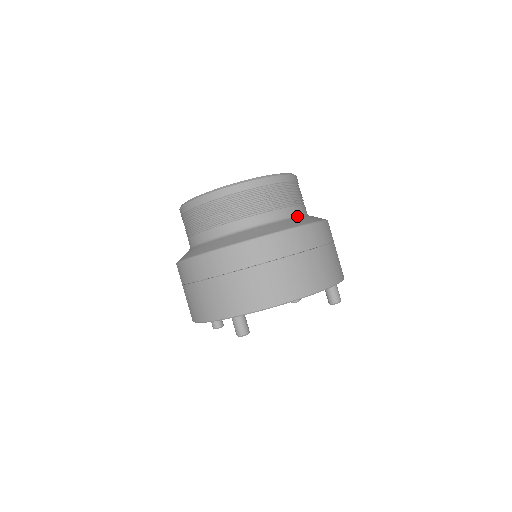
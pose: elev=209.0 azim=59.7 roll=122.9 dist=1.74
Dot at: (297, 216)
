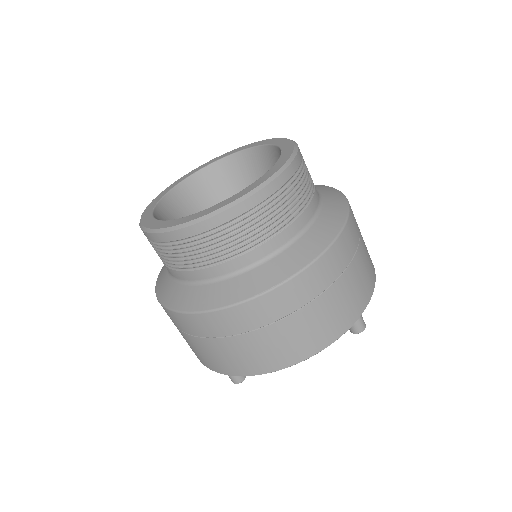
Dot at: (291, 243)
